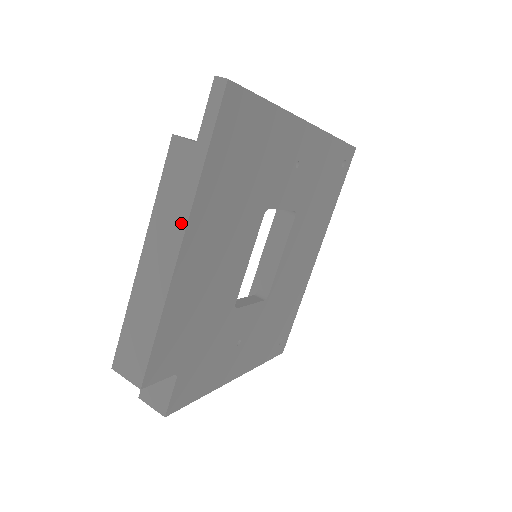
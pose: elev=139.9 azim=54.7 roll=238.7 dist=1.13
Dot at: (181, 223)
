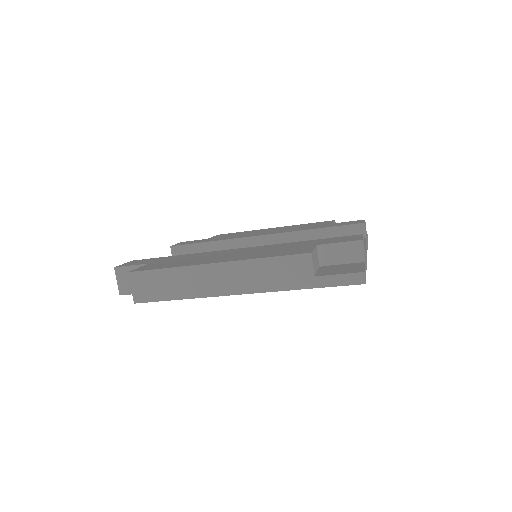
Dot at: (257, 288)
